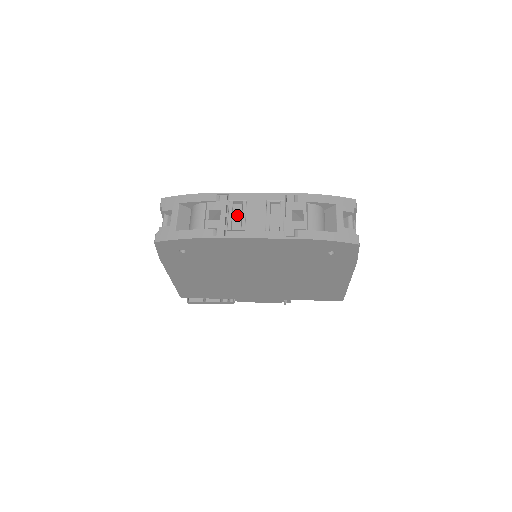
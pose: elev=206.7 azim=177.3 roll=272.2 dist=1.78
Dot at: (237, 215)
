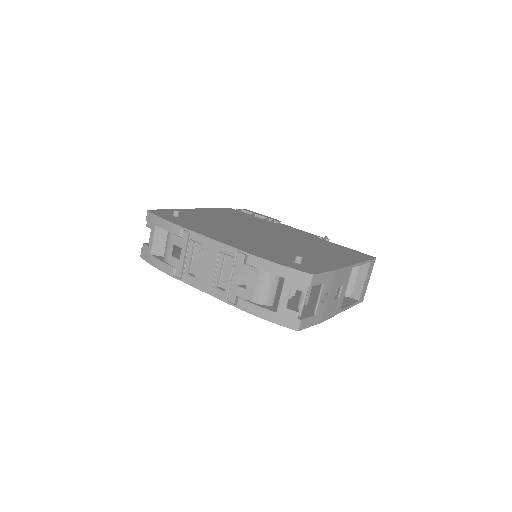
Dot at: (197, 256)
